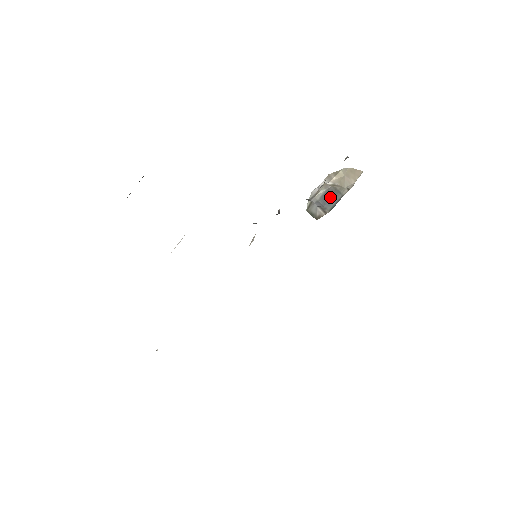
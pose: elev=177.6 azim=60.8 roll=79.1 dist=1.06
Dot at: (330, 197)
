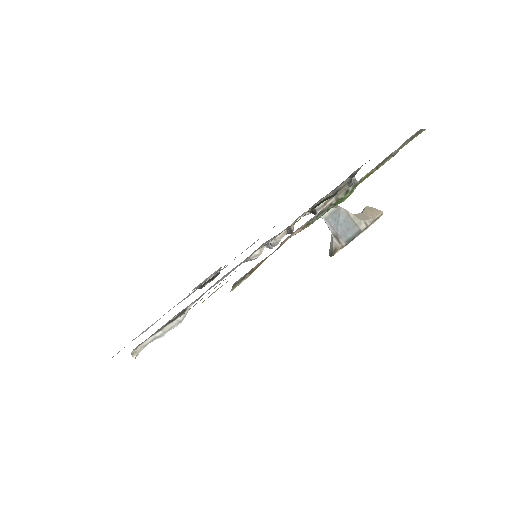
Dot at: (343, 224)
